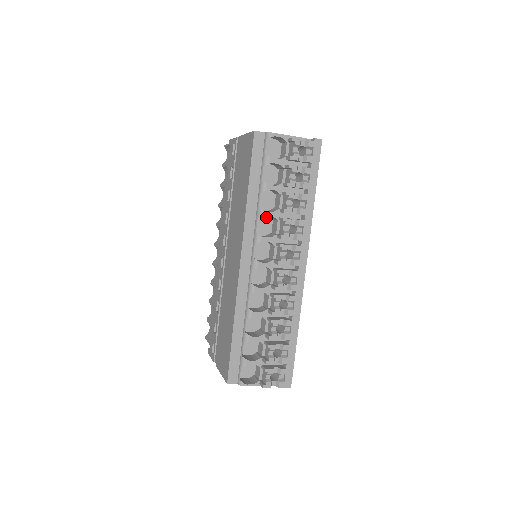
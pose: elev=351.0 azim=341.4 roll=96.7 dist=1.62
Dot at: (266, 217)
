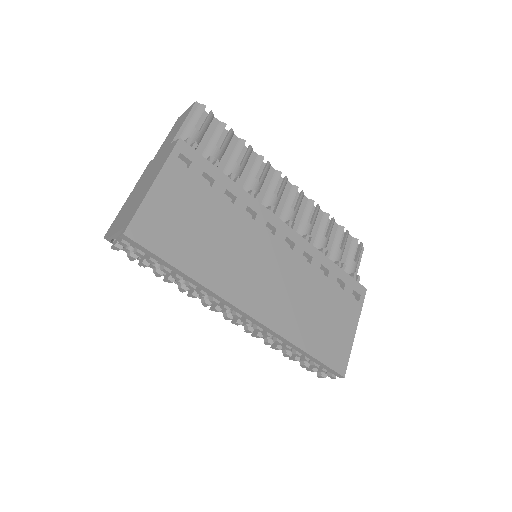
Dot at: occluded
